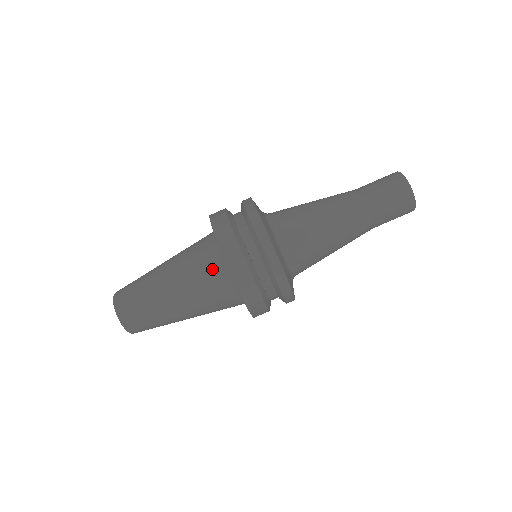
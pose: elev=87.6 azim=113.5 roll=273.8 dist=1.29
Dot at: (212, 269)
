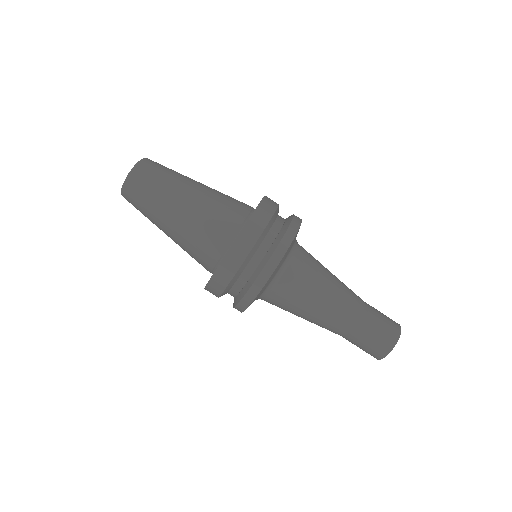
Dot at: (236, 210)
